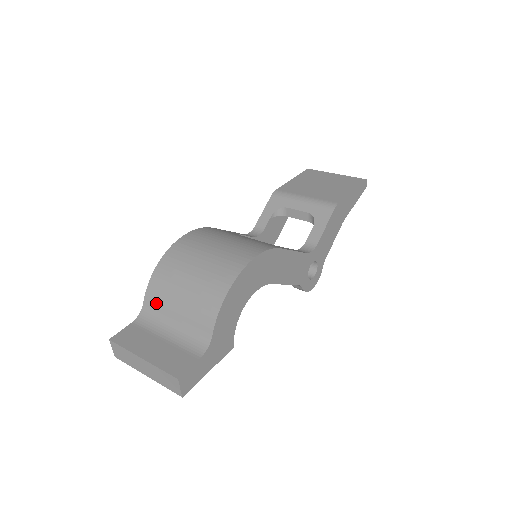
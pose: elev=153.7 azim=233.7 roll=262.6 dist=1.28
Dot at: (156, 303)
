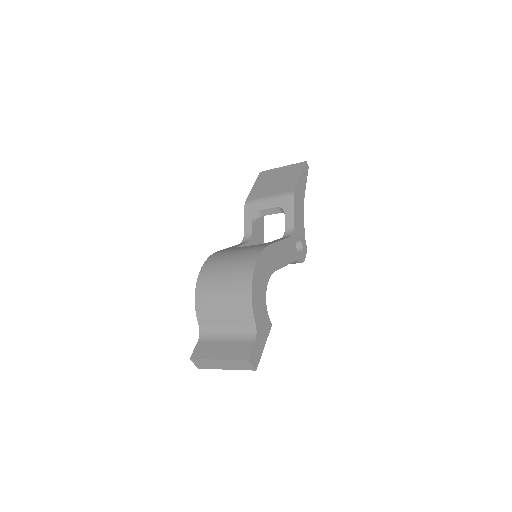
Dot at: (207, 321)
